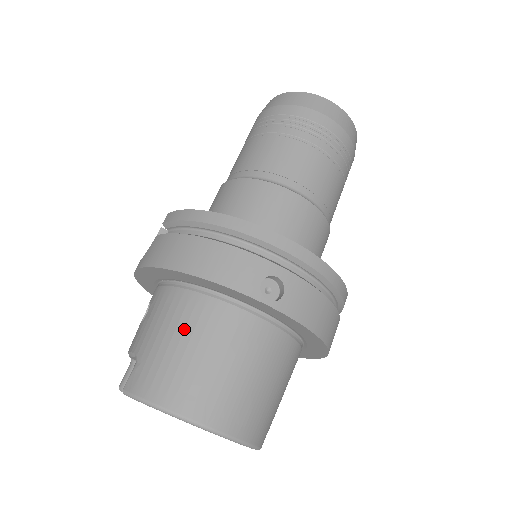
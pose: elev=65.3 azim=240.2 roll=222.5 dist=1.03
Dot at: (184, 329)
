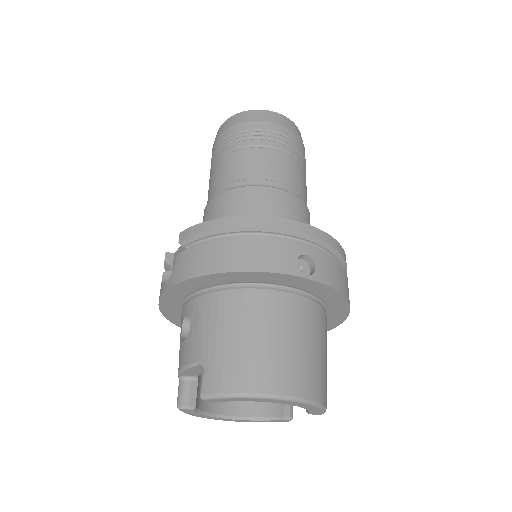
Dot at: (241, 322)
